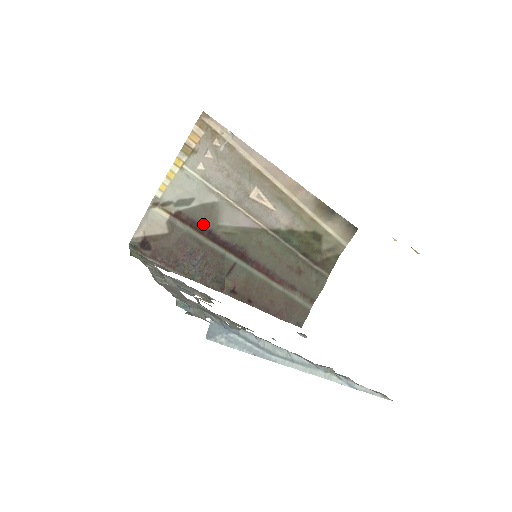
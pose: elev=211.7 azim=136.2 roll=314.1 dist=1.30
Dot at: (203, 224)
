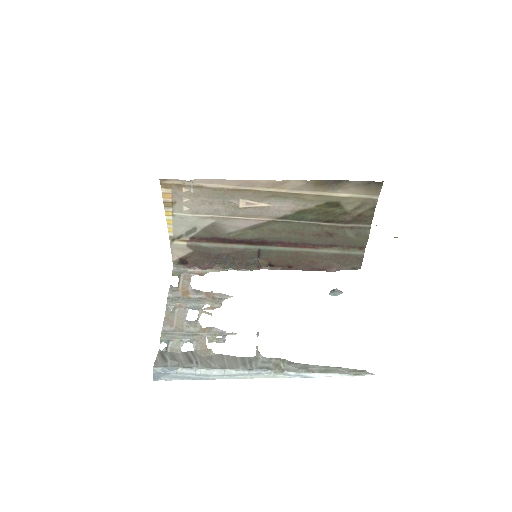
Dot at: (215, 237)
